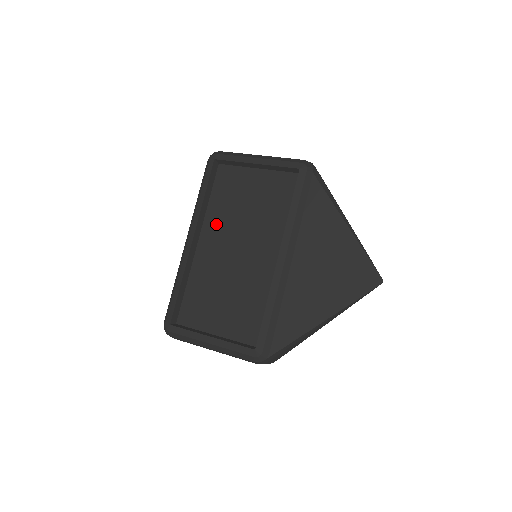
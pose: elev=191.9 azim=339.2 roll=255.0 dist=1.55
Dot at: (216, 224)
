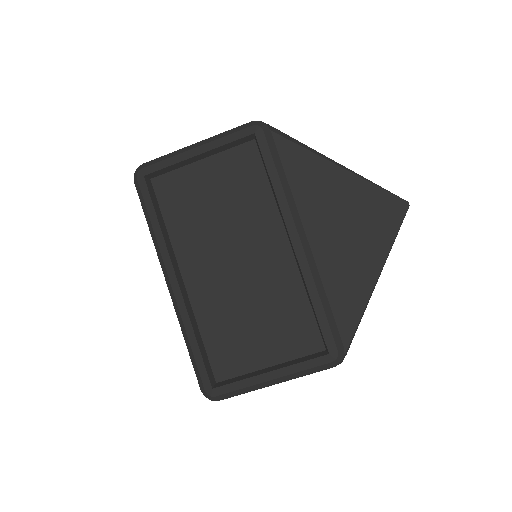
Dot at: (192, 247)
